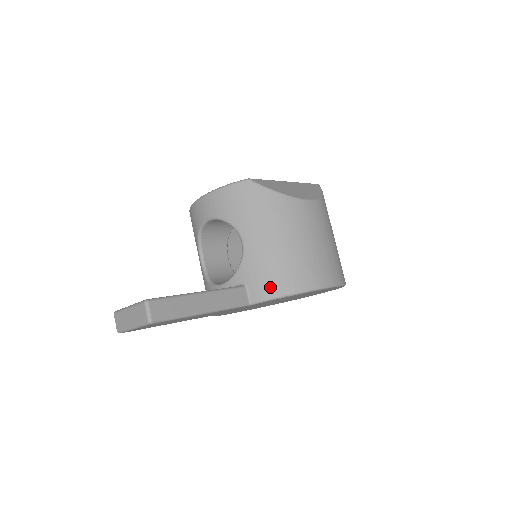
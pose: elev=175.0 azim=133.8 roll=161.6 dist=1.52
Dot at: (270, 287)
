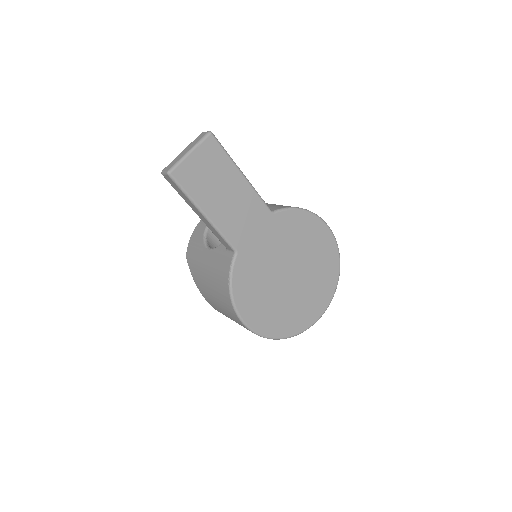
Dot at: (284, 206)
